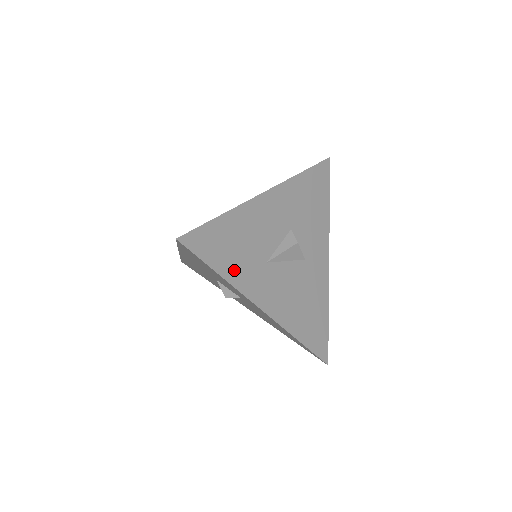
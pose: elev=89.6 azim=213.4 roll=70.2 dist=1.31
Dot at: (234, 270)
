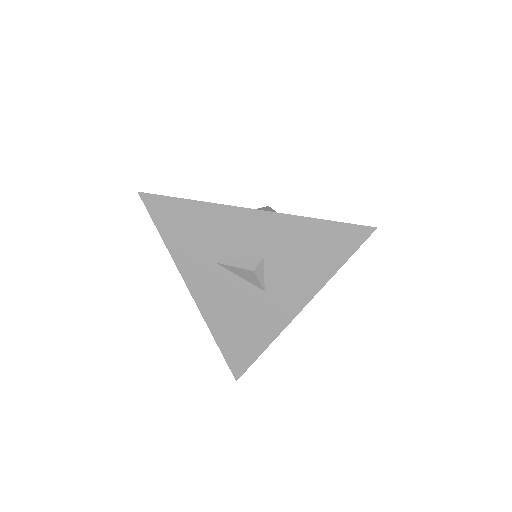
Dot at: (178, 245)
